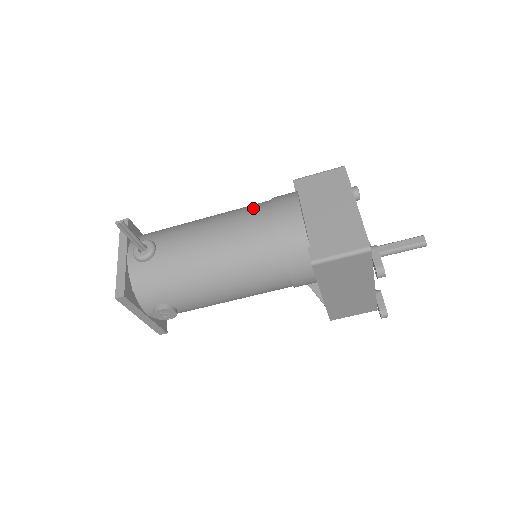
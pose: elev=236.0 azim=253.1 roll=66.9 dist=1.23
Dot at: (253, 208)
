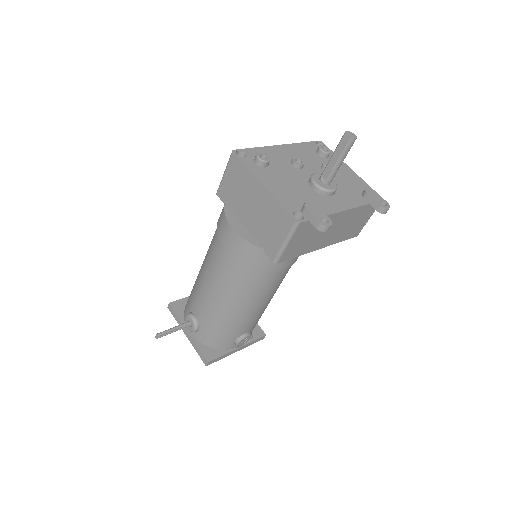
Dot at: (213, 245)
